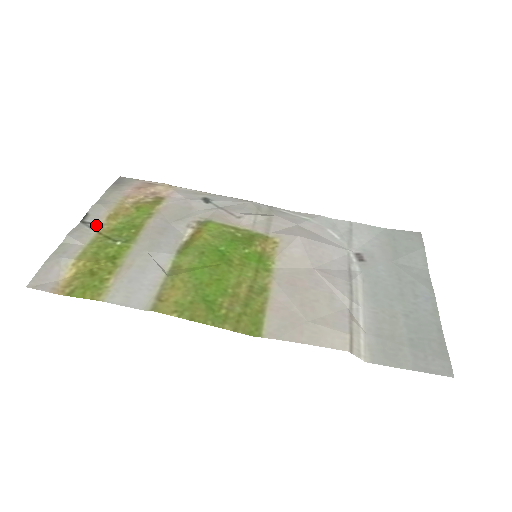
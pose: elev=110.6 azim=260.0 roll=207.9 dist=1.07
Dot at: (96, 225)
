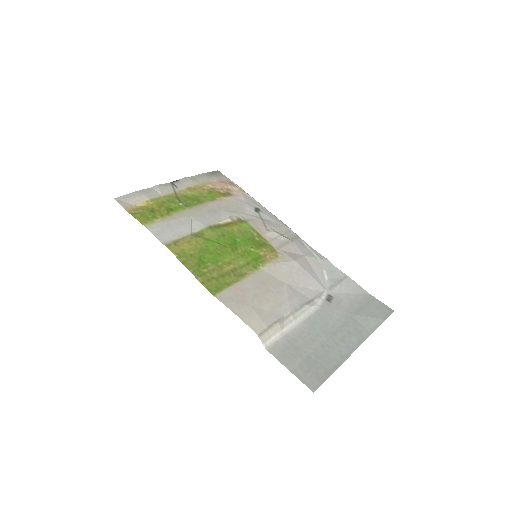
Dot at: (178, 188)
